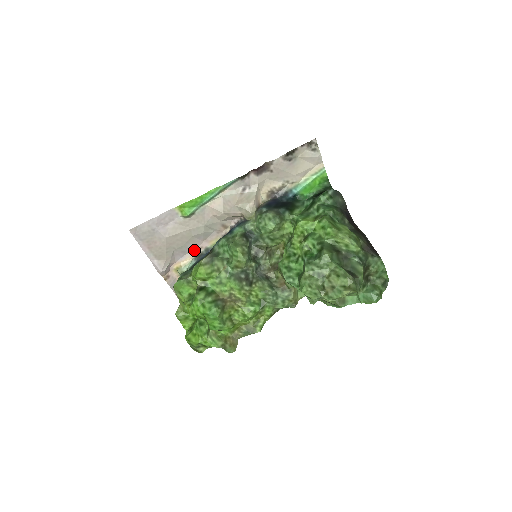
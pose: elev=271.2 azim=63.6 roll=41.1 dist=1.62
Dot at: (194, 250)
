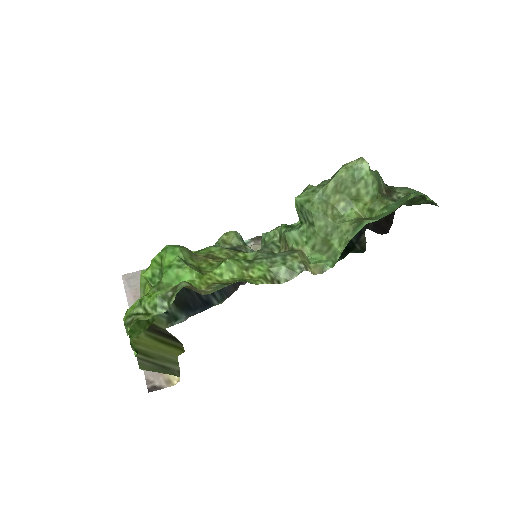
Dot at: occluded
